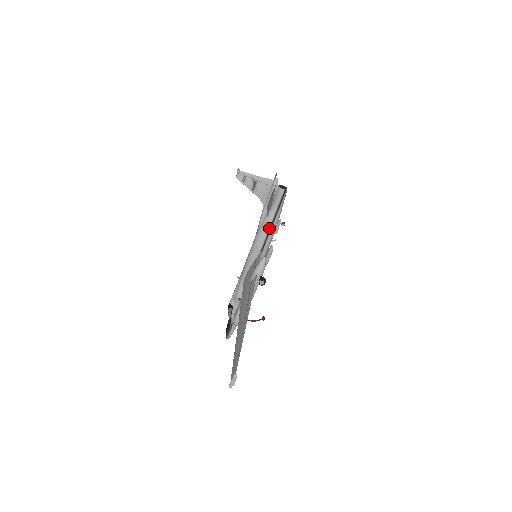
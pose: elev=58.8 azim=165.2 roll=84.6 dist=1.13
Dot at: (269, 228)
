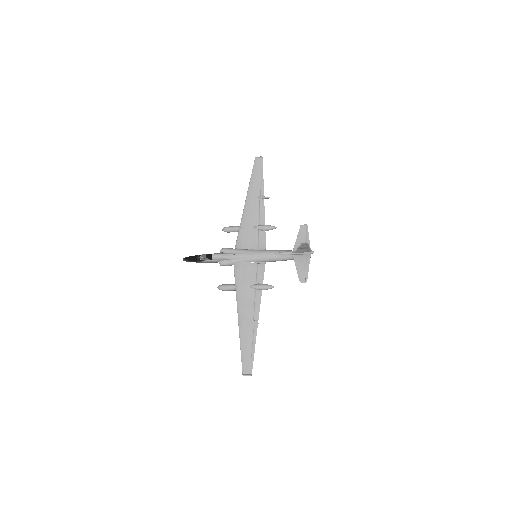
Dot at: occluded
